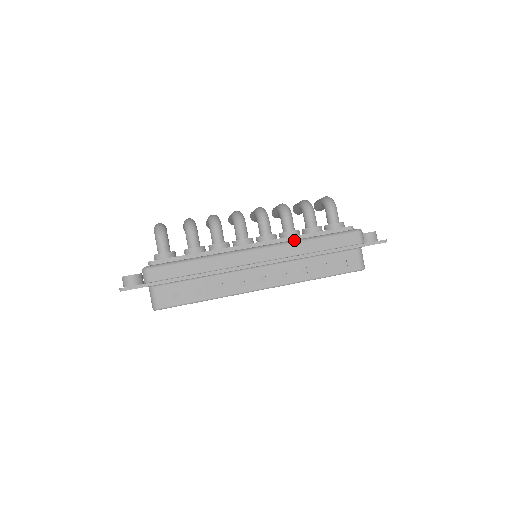
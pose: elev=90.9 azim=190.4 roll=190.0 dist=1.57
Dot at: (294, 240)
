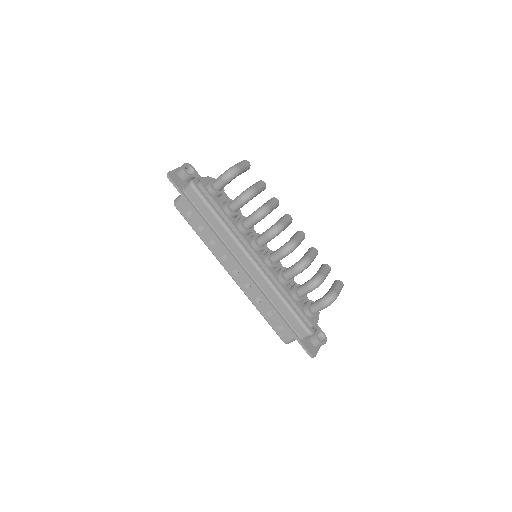
Dot at: (274, 285)
